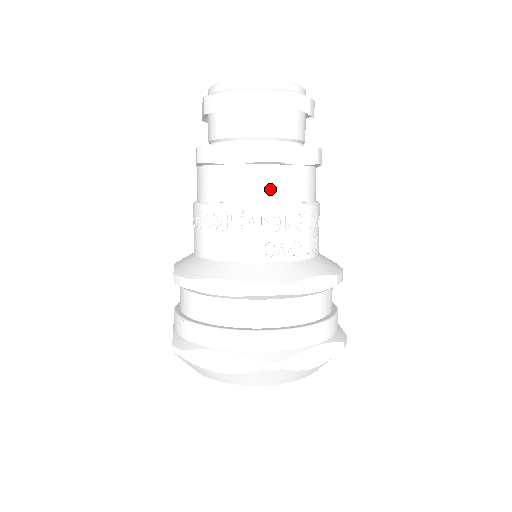
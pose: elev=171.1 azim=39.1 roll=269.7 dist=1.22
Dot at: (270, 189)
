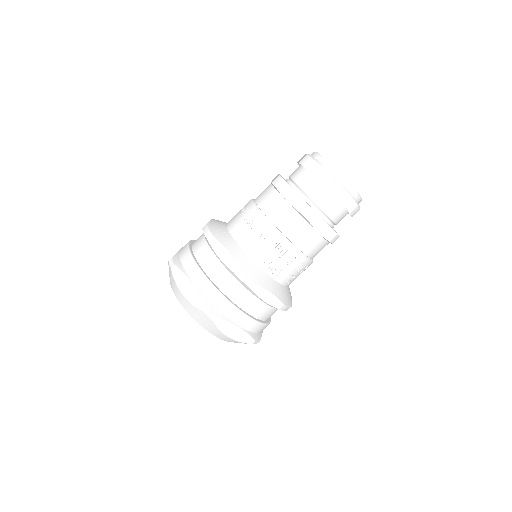
Dot at: (293, 231)
